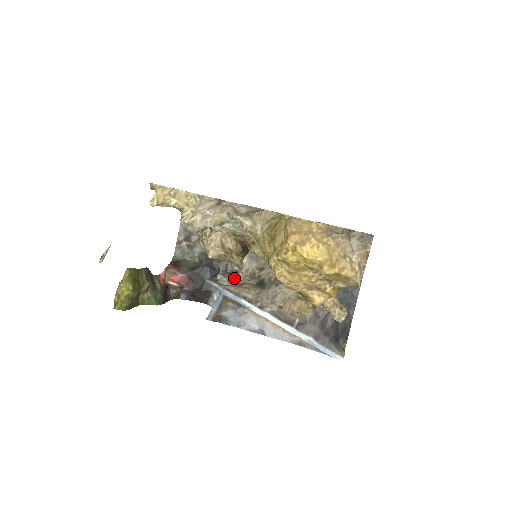
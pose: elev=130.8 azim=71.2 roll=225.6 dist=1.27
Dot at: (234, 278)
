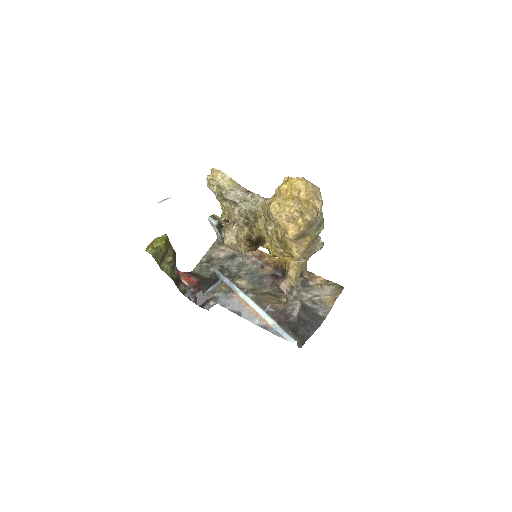
Dot at: occluded
